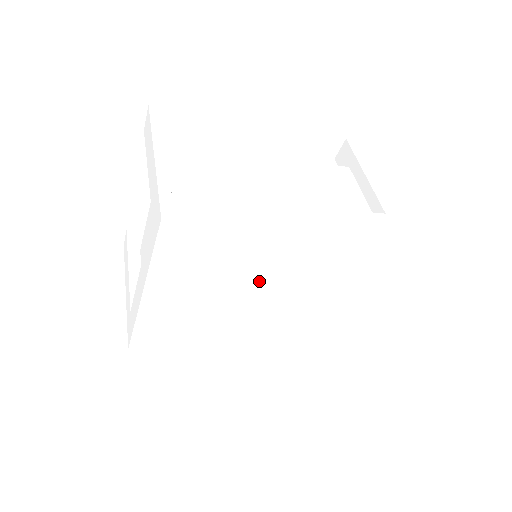
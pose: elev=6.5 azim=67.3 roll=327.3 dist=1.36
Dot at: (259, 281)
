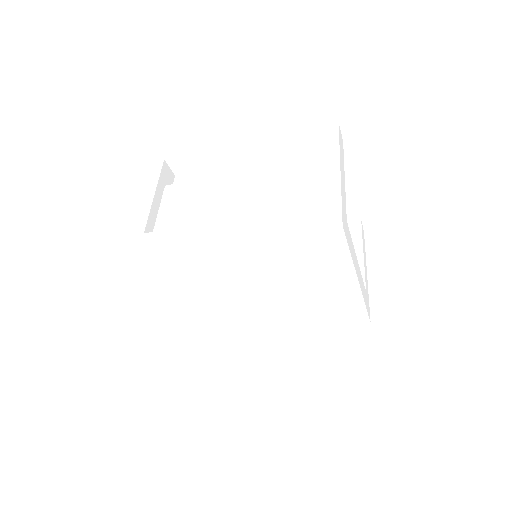
Dot at: (230, 283)
